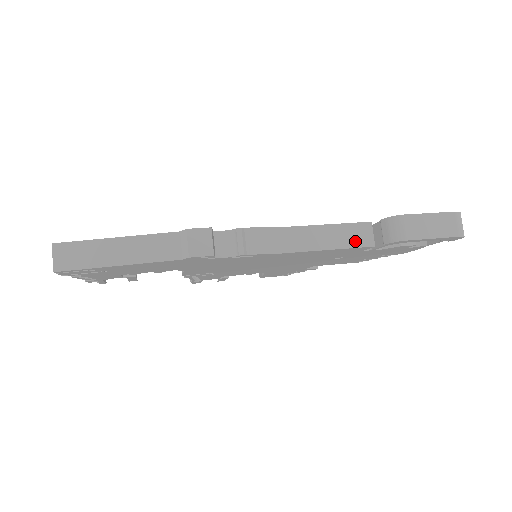
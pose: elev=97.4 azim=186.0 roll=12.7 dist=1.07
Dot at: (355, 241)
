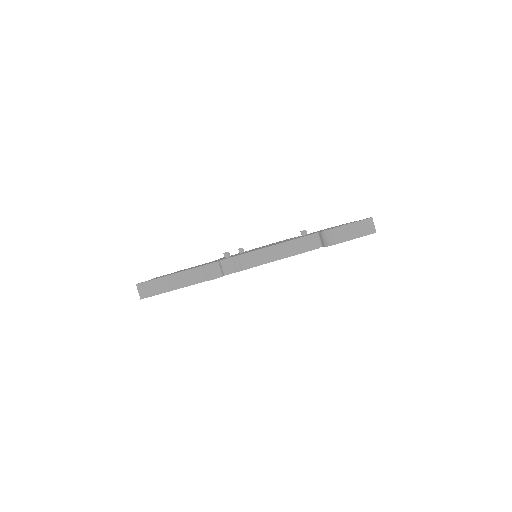
Dot at: (307, 247)
